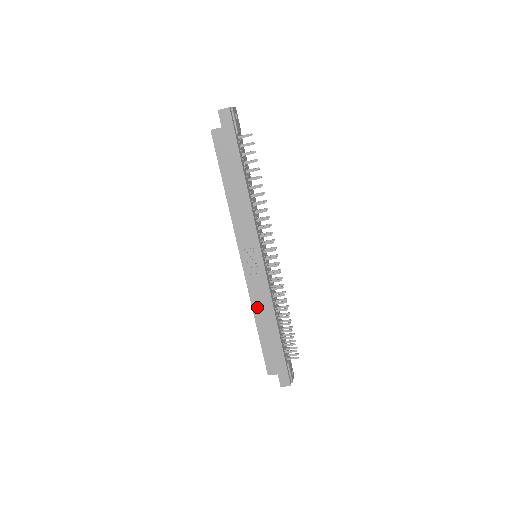
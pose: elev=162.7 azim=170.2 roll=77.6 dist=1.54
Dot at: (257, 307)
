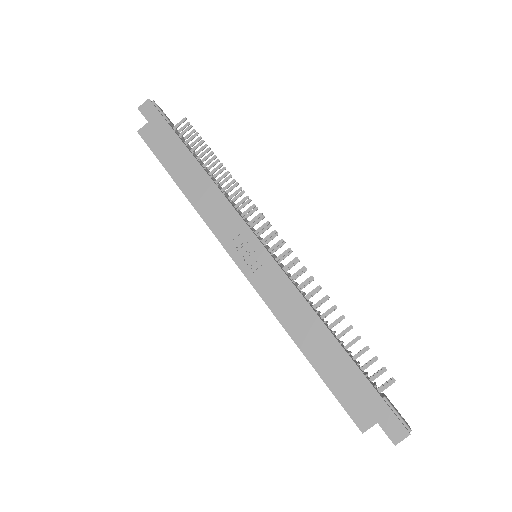
Dot at: (288, 320)
